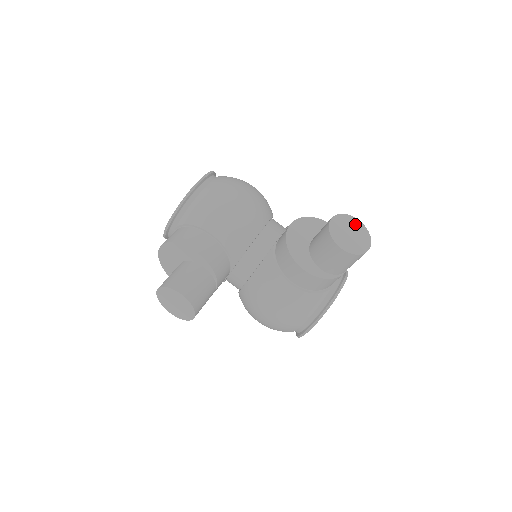
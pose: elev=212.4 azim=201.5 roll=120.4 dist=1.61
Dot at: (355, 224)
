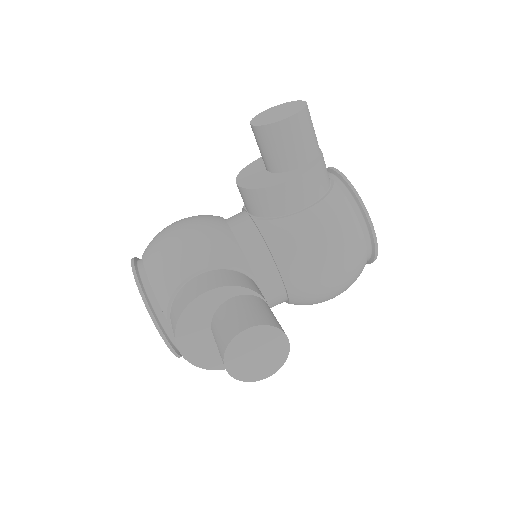
Dot at: (271, 110)
